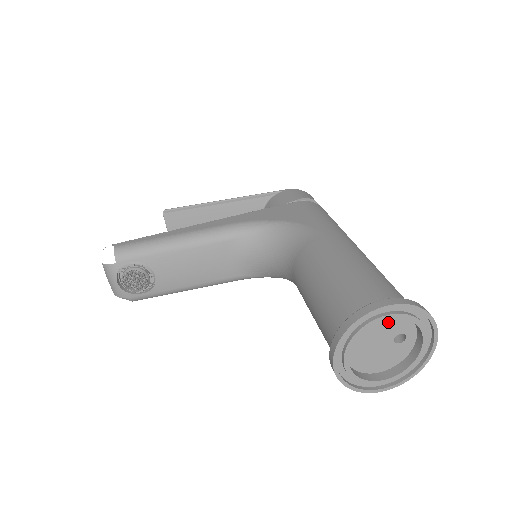
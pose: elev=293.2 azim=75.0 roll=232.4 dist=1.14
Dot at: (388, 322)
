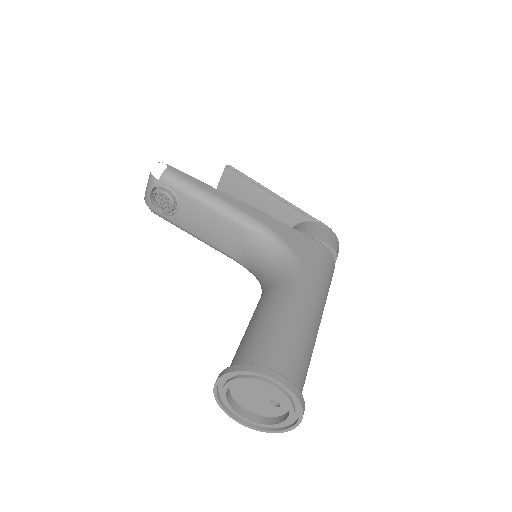
Dot at: occluded
